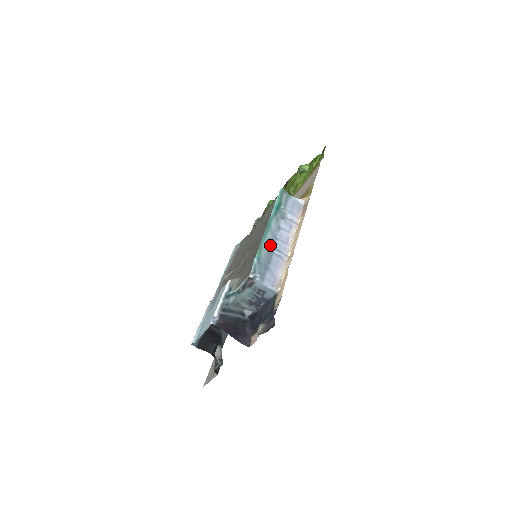
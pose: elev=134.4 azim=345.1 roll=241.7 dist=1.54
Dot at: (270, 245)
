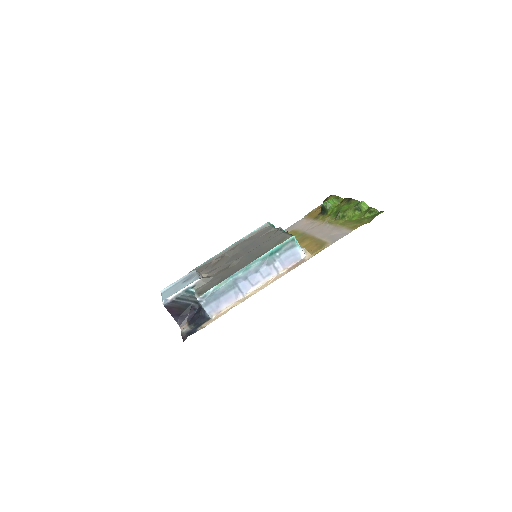
Dot at: (235, 282)
